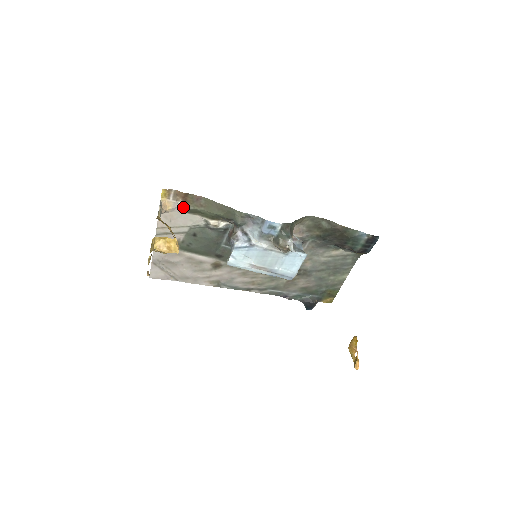
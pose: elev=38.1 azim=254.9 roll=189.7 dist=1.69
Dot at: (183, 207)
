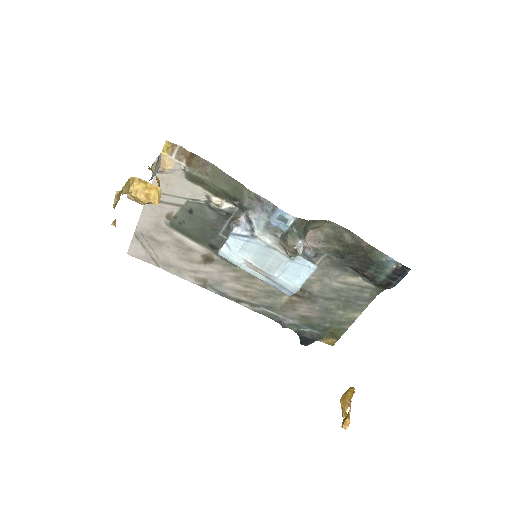
Dot at: (185, 170)
